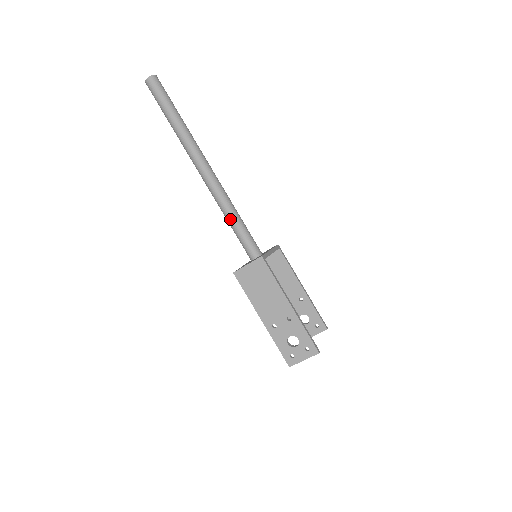
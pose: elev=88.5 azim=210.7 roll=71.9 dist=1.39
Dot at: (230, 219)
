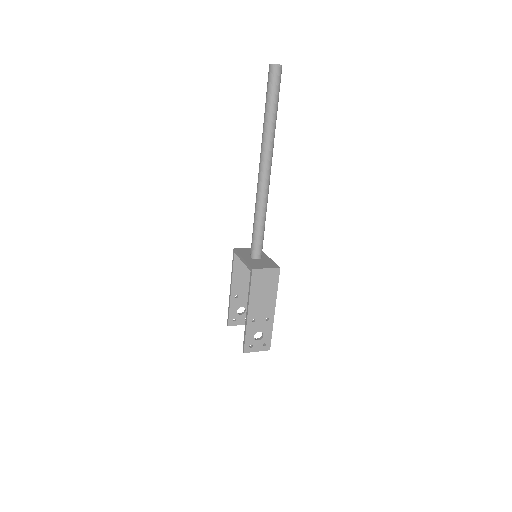
Dot at: (261, 220)
